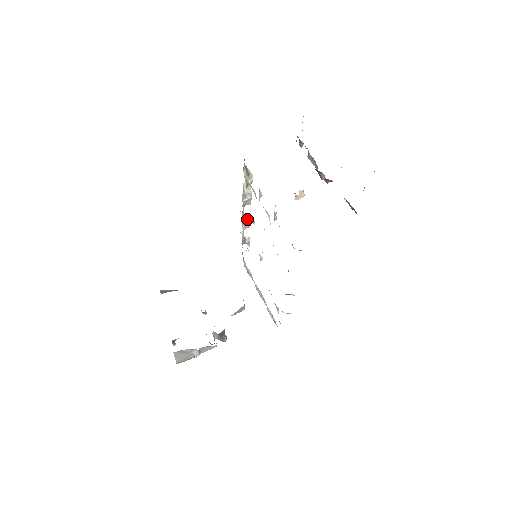
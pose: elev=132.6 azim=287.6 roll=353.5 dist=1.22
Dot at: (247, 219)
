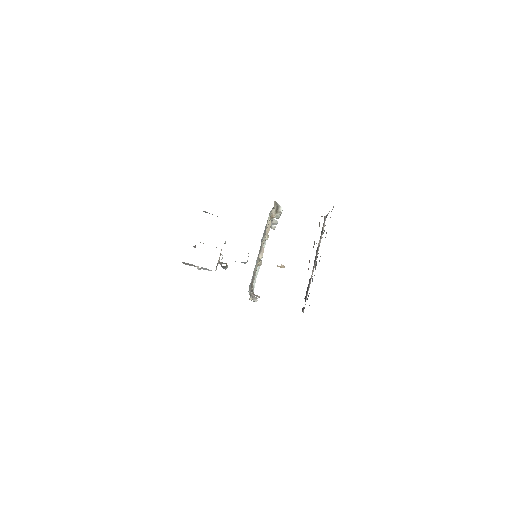
Dot at: (274, 222)
